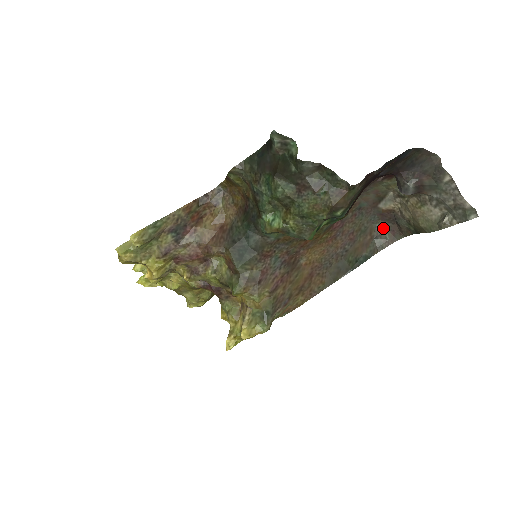
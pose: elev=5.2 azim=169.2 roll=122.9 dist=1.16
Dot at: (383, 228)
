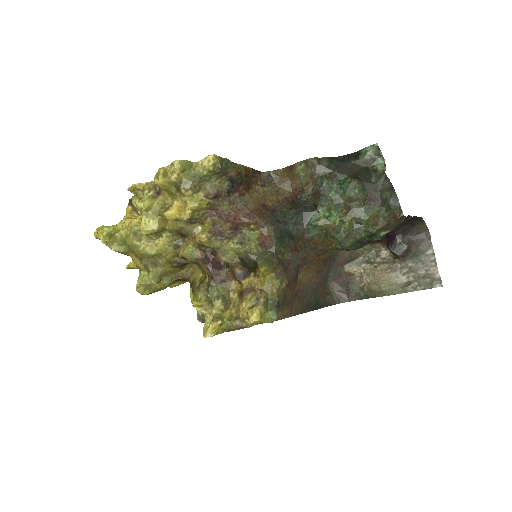
Dot at: (332, 289)
